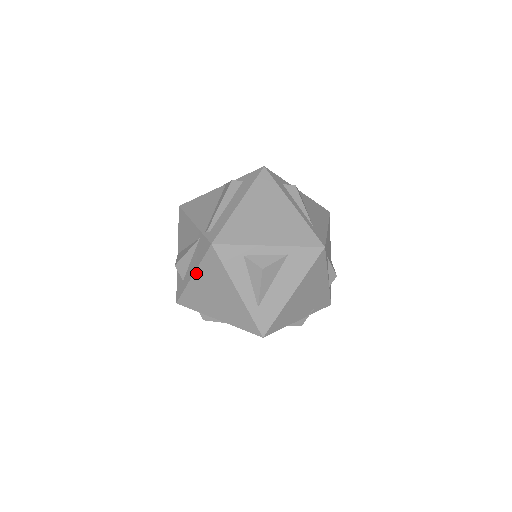
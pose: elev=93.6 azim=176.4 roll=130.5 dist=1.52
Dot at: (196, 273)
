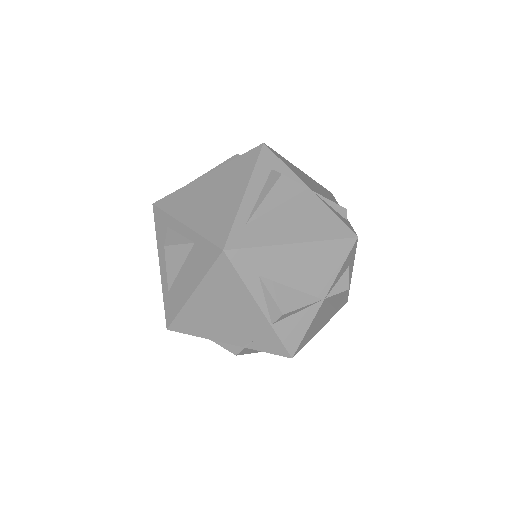
Dot at: occluded
